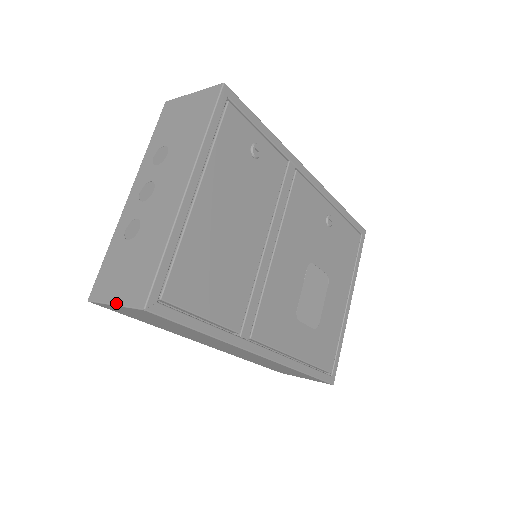
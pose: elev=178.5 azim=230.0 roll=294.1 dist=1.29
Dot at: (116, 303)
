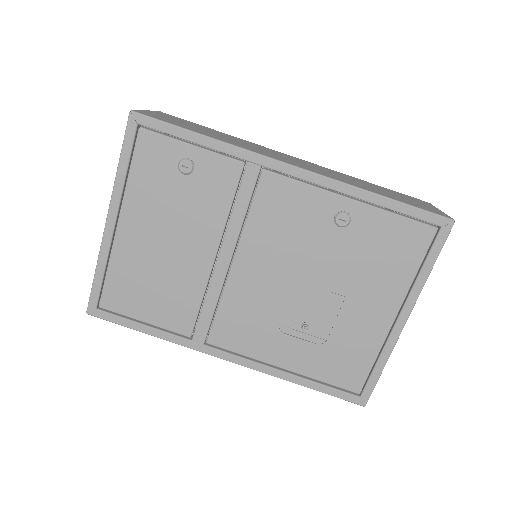
Dot at: occluded
